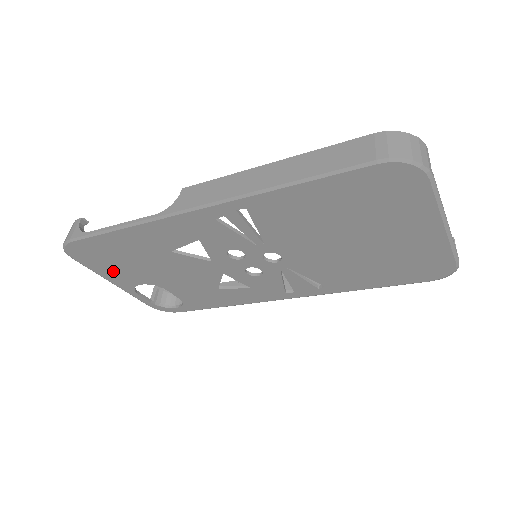
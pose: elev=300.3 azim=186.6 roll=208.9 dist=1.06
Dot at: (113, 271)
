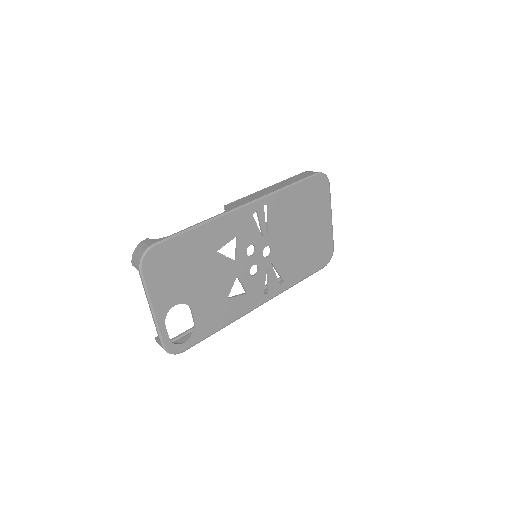
Dot at: (164, 287)
